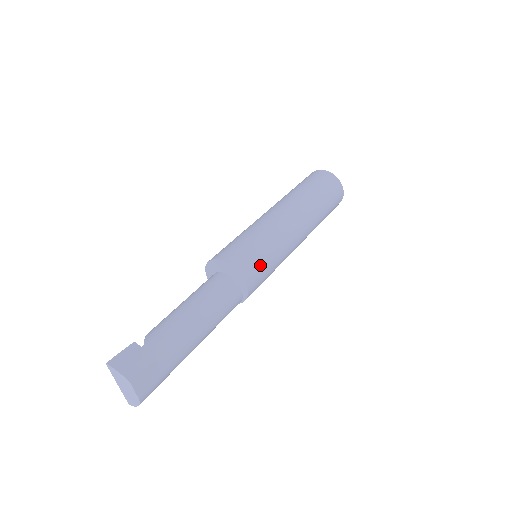
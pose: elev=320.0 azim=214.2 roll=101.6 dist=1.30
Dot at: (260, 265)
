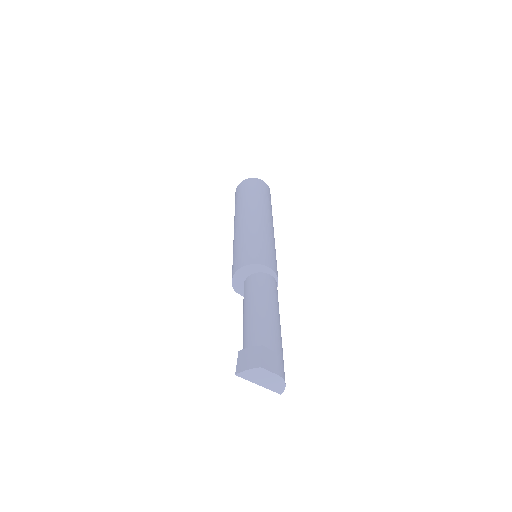
Dot at: (261, 251)
